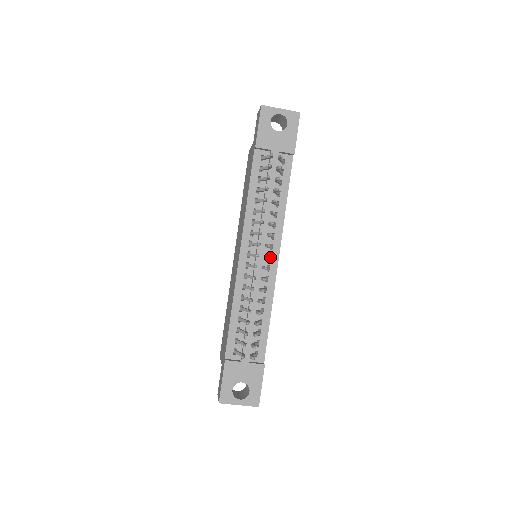
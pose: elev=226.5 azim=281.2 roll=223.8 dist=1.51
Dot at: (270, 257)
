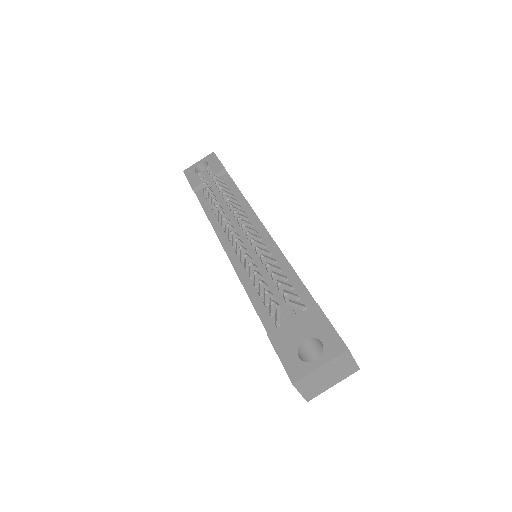
Dot at: (254, 230)
